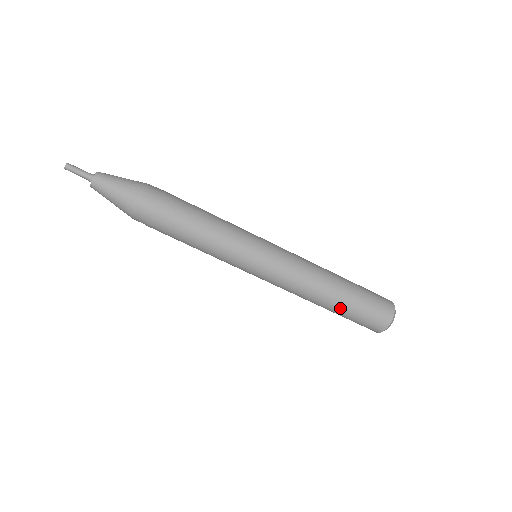
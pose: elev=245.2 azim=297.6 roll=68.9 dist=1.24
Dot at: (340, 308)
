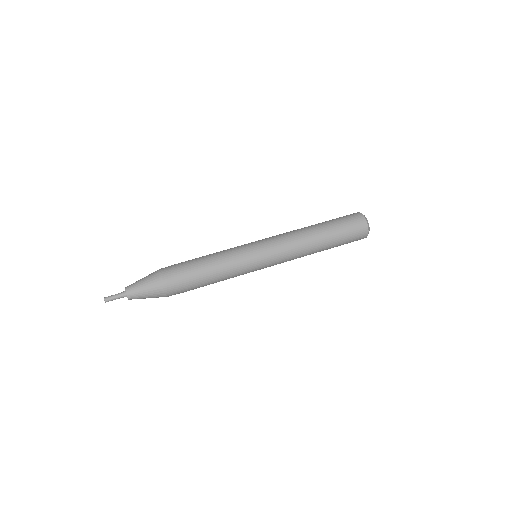
Dot at: (325, 226)
